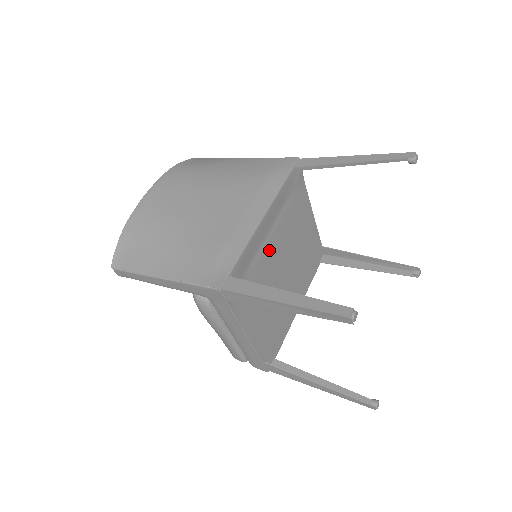
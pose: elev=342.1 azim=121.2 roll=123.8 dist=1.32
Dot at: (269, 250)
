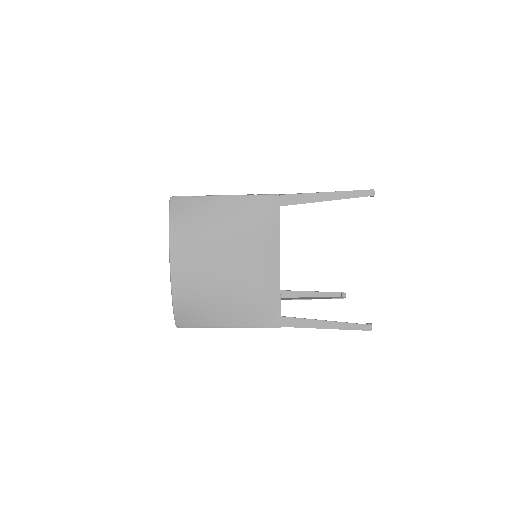
Dot at: occluded
